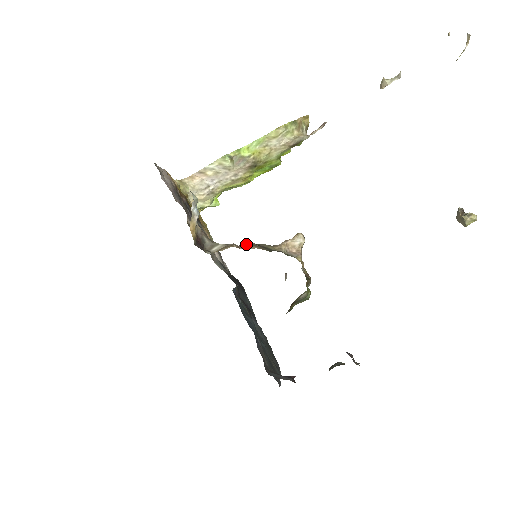
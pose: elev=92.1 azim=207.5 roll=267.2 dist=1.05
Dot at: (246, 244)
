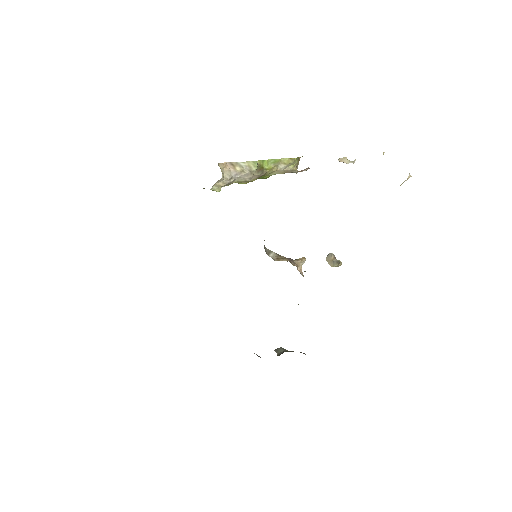
Dot at: (292, 260)
